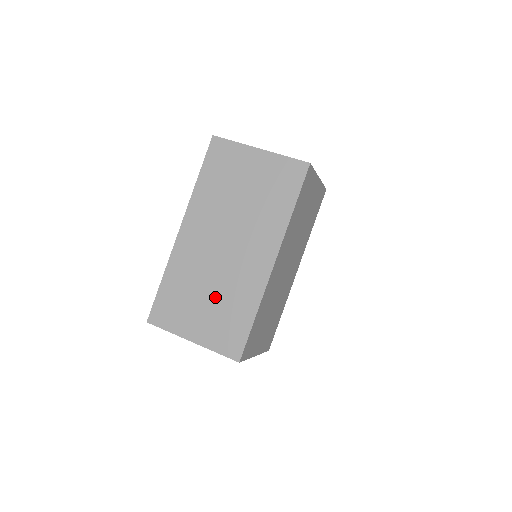
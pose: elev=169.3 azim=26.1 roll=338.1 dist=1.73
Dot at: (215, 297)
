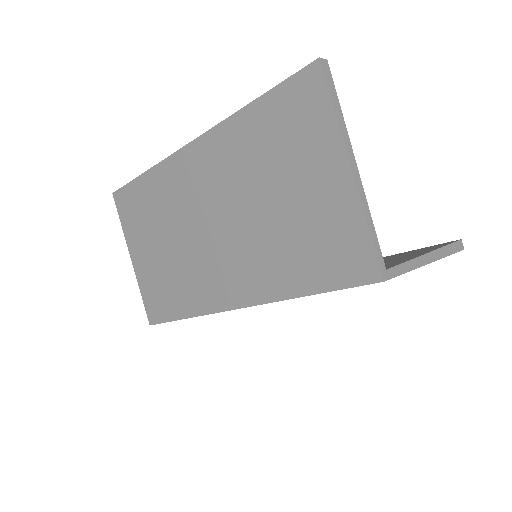
Dot at: (169, 255)
